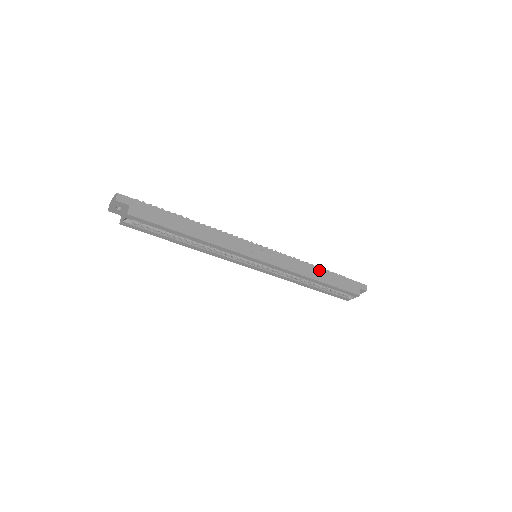
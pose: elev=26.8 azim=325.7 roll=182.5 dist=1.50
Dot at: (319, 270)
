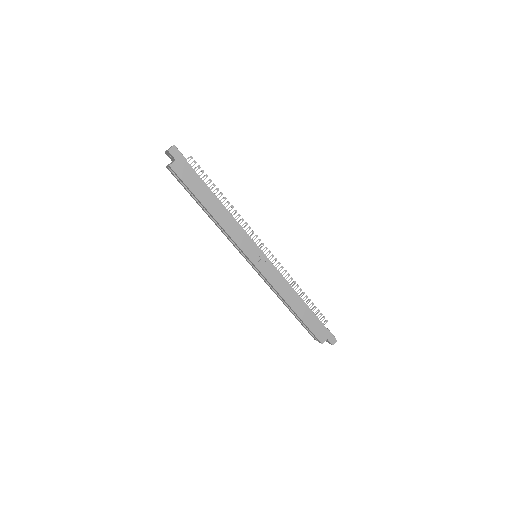
Dot at: (301, 302)
